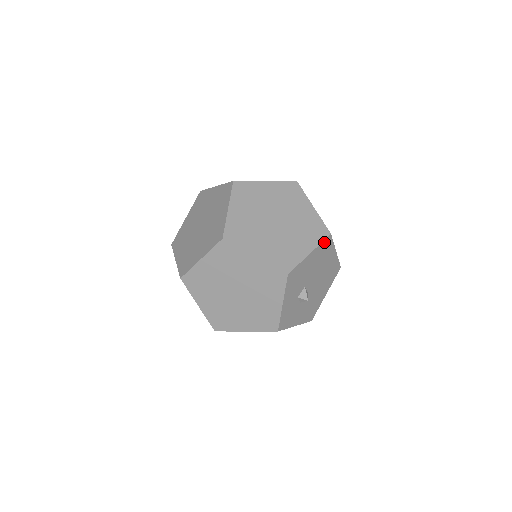
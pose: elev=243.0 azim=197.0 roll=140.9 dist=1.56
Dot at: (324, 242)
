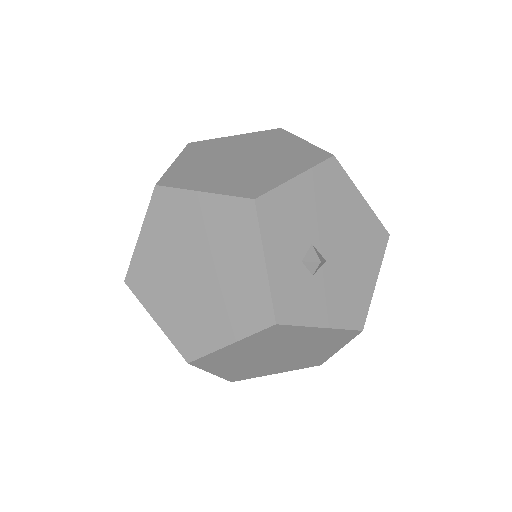
Dot at: (324, 166)
